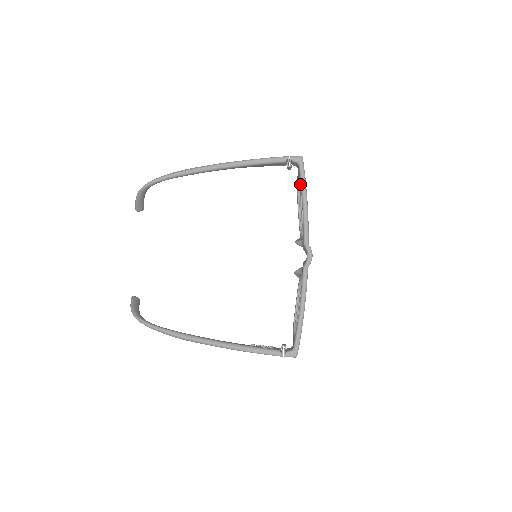
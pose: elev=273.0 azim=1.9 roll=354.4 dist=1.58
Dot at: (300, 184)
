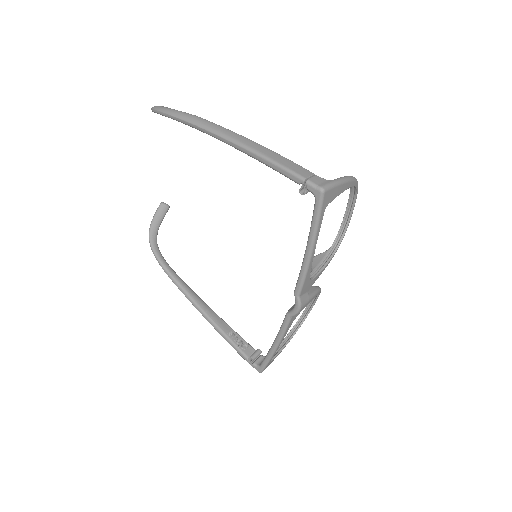
Dot at: occluded
